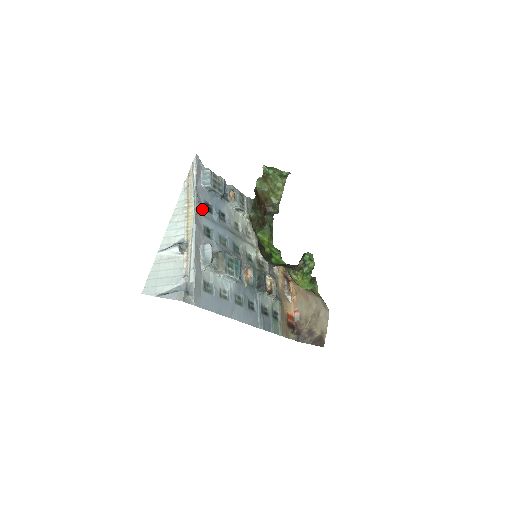
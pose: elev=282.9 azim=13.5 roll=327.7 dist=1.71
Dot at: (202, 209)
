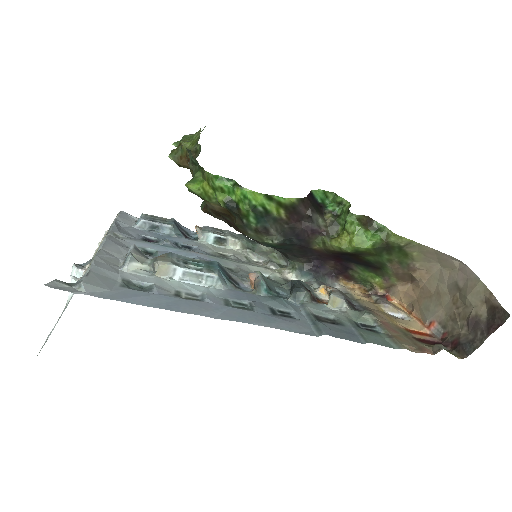
Dot at: (132, 238)
